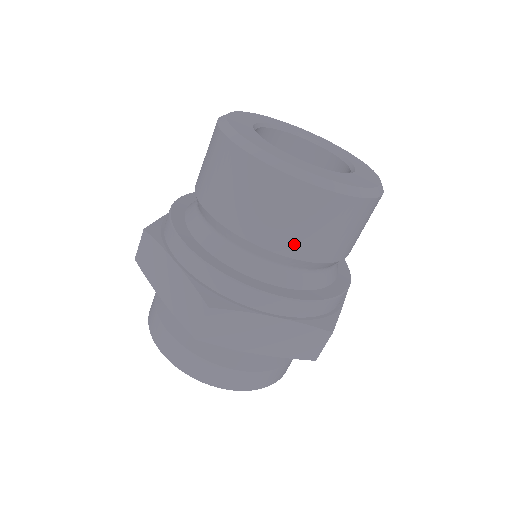
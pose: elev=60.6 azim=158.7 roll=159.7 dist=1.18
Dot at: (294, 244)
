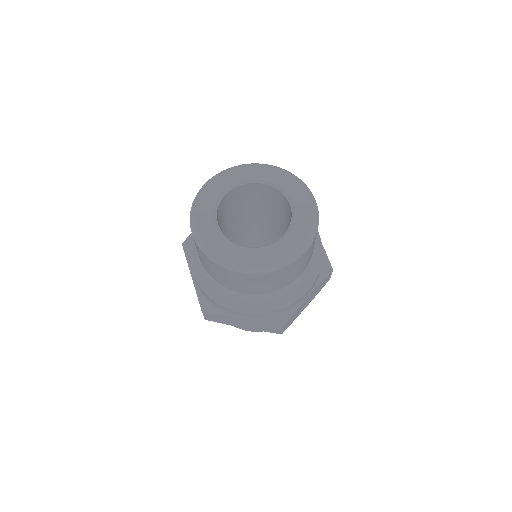
Dot at: (238, 288)
